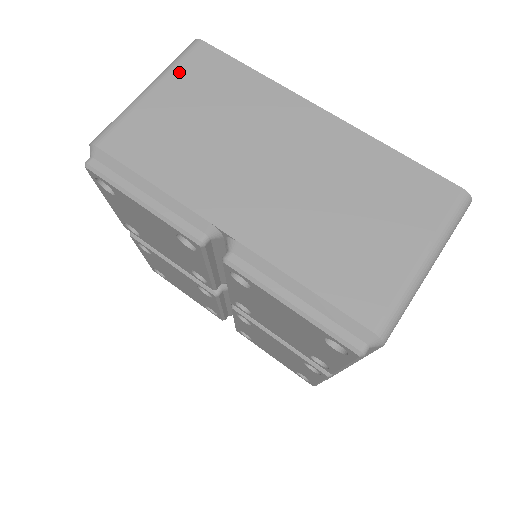
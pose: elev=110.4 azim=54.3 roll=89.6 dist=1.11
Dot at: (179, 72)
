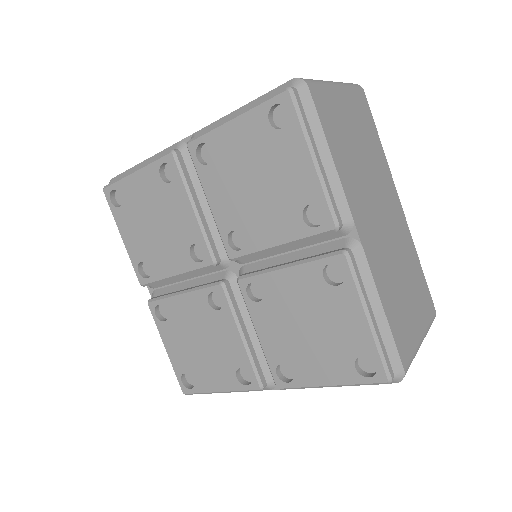
Dot at: (353, 95)
